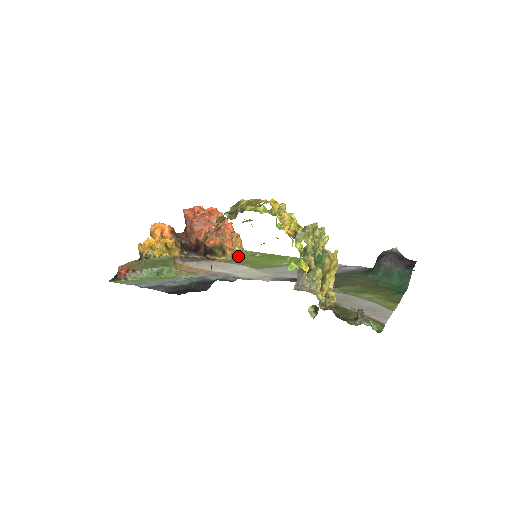
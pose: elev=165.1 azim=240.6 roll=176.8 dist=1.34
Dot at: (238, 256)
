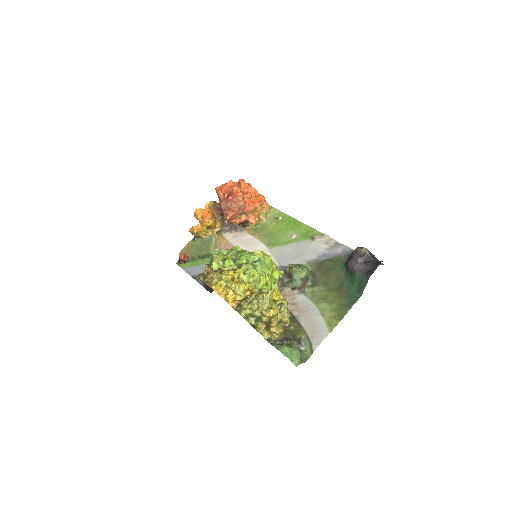
Dot at: (264, 221)
